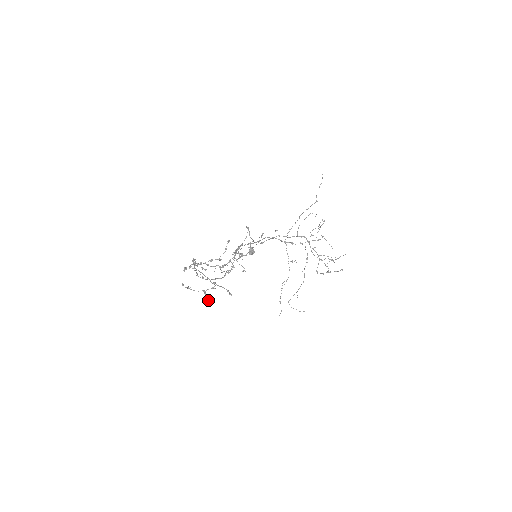
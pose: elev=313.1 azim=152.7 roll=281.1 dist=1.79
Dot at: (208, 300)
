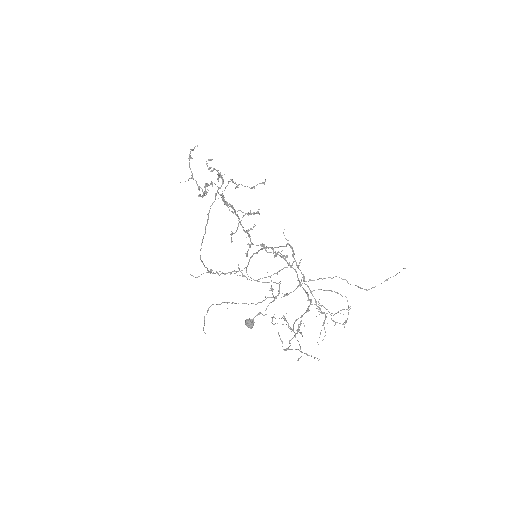
Dot at: occluded
